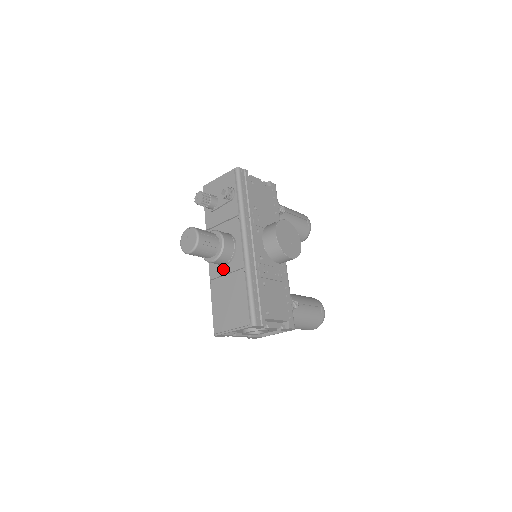
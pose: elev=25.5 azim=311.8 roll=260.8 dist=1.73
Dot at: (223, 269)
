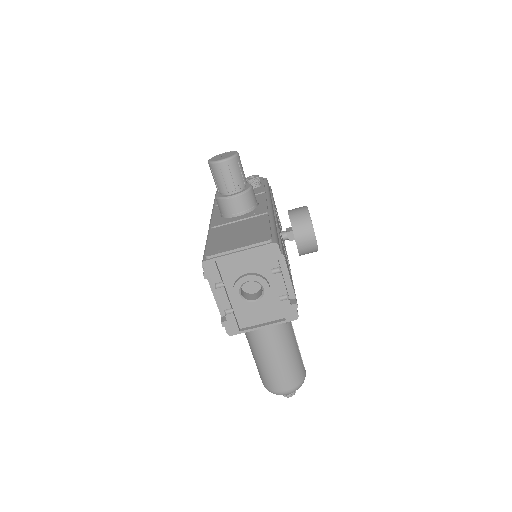
Dot at: (234, 218)
